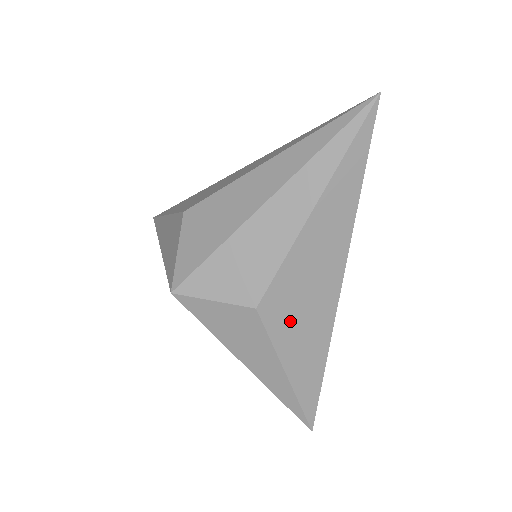
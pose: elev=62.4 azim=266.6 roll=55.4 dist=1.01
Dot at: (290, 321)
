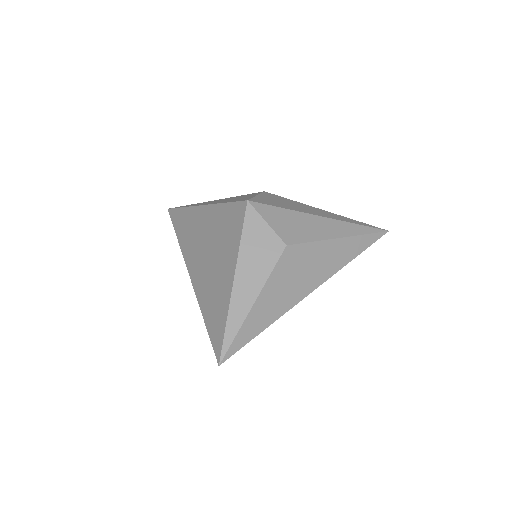
Dot at: (287, 274)
